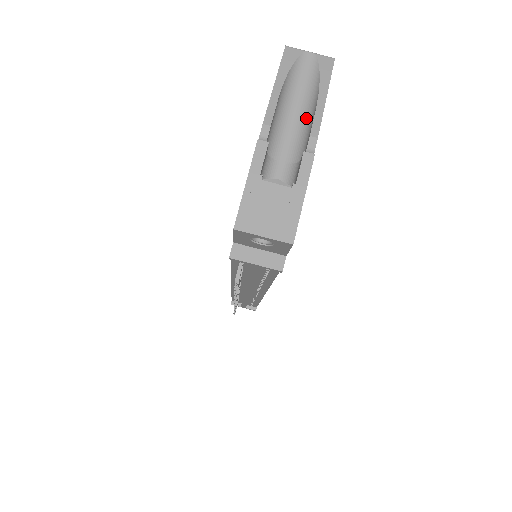
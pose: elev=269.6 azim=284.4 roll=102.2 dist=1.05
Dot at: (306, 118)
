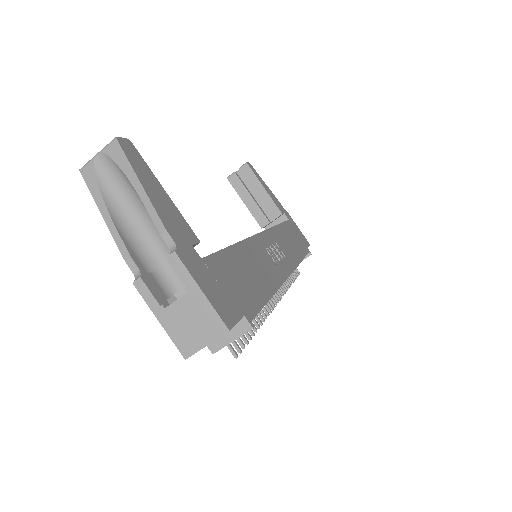
Dot at: occluded
